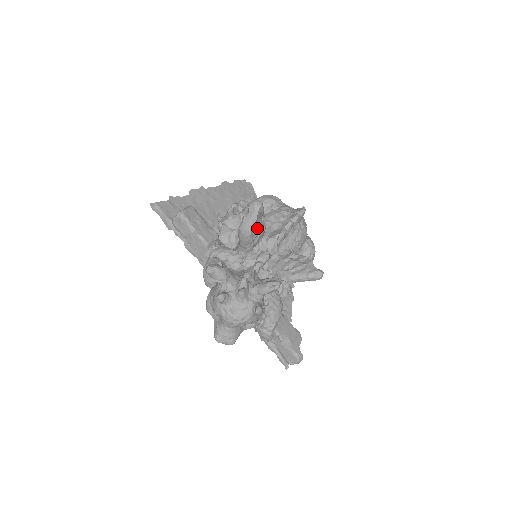
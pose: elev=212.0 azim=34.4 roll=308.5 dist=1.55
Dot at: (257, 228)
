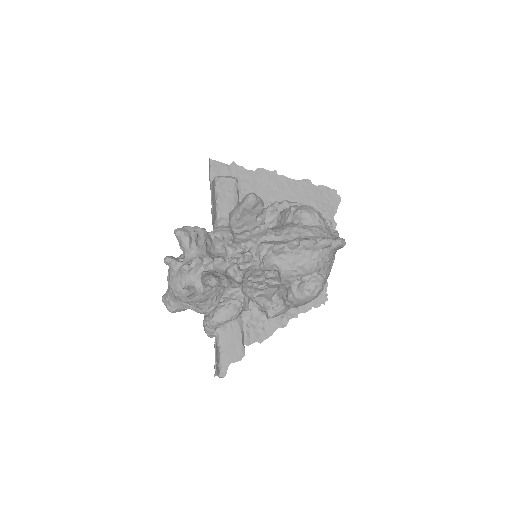
Dot at: (247, 223)
